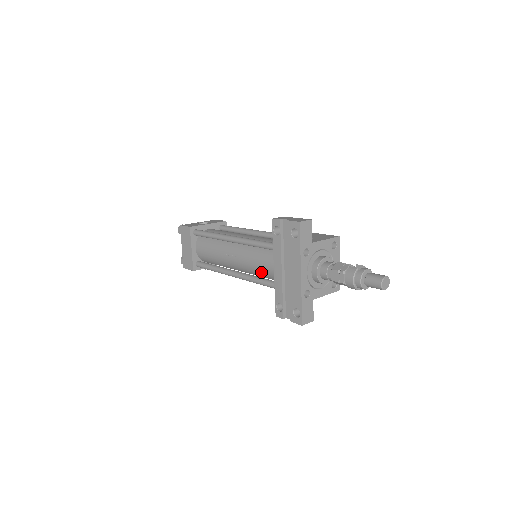
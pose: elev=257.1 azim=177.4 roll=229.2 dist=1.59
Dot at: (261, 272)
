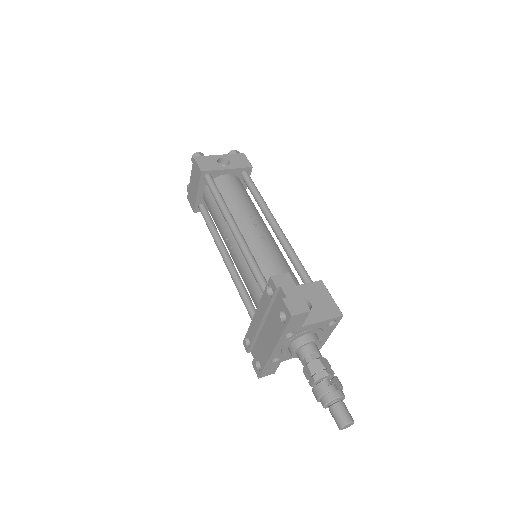
Dot at: (248, 290)
